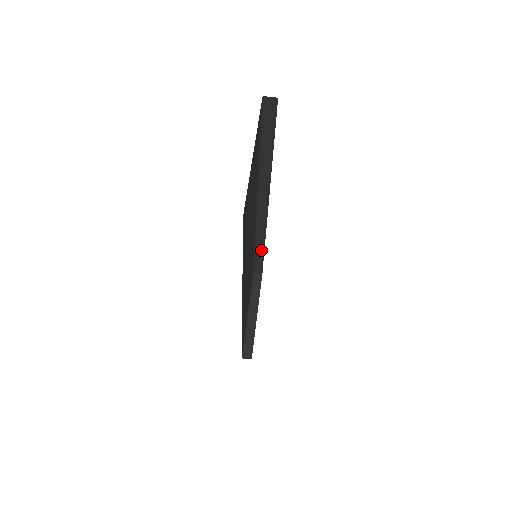
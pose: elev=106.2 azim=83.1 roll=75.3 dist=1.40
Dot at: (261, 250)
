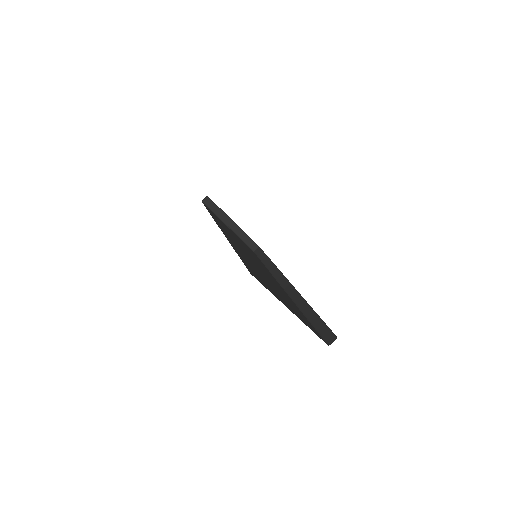
Dot at: occluded
